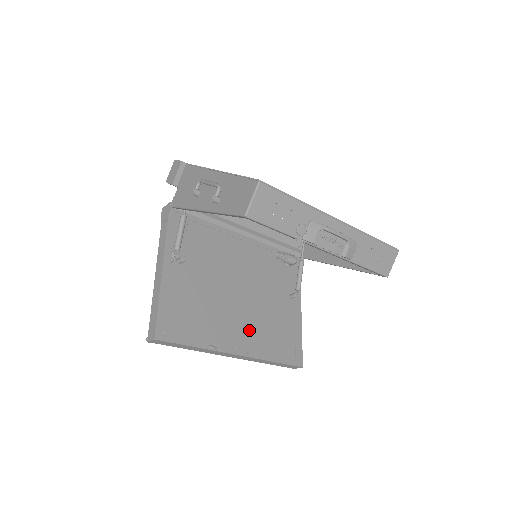
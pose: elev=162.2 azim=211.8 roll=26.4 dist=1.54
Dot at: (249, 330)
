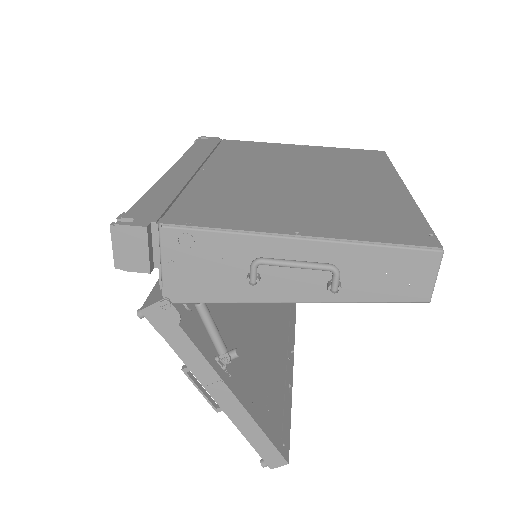
Dot at: (277, 330)
